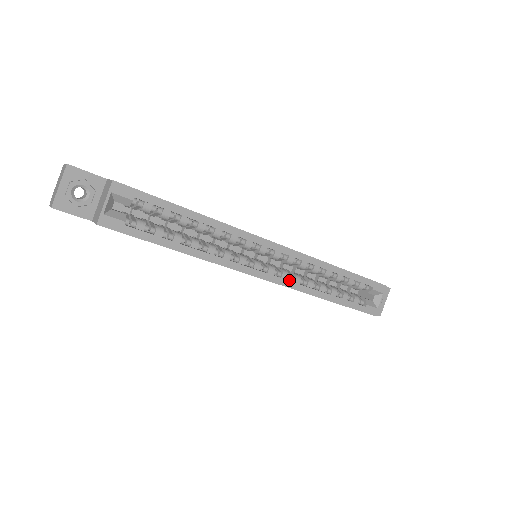
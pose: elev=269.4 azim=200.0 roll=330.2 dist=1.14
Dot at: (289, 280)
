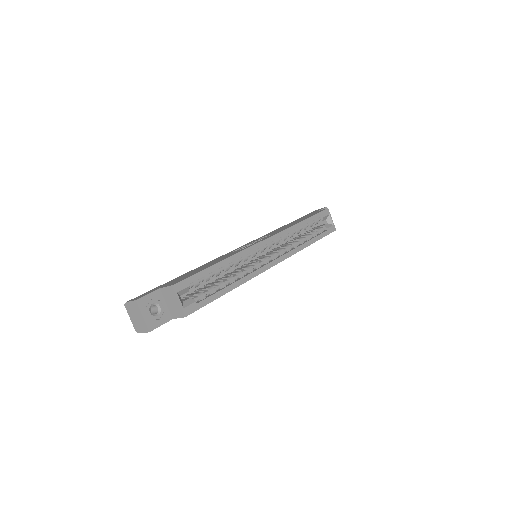
Dot at: (285, 253)
